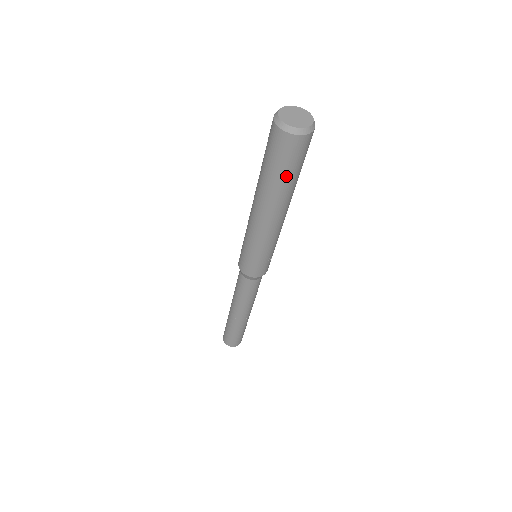
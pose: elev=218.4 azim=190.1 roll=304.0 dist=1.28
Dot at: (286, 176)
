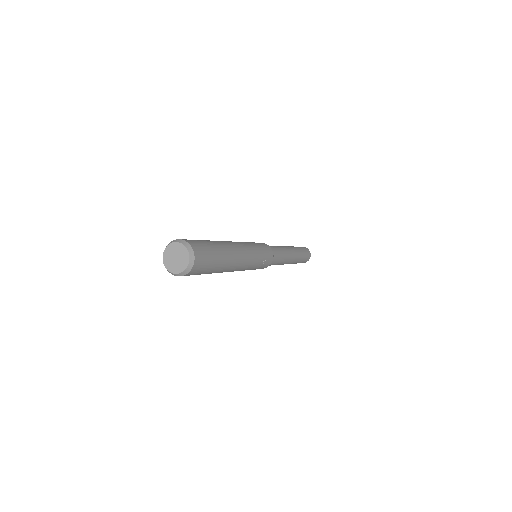
Dot at: (209, 273)
